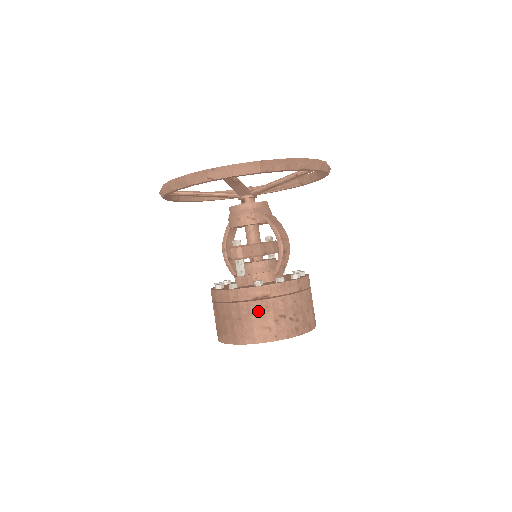
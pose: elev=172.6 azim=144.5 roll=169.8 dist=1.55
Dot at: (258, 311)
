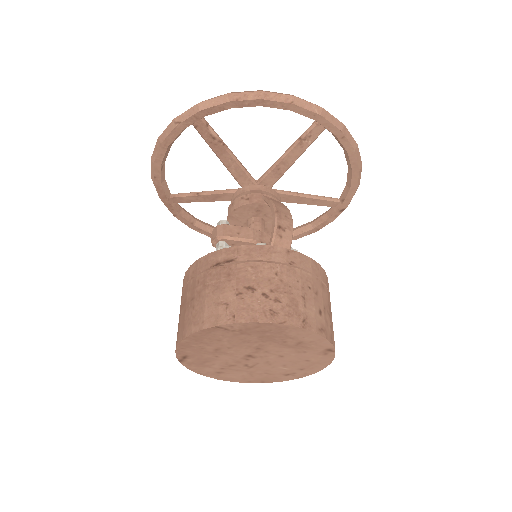
Dot at: (215, 281)
